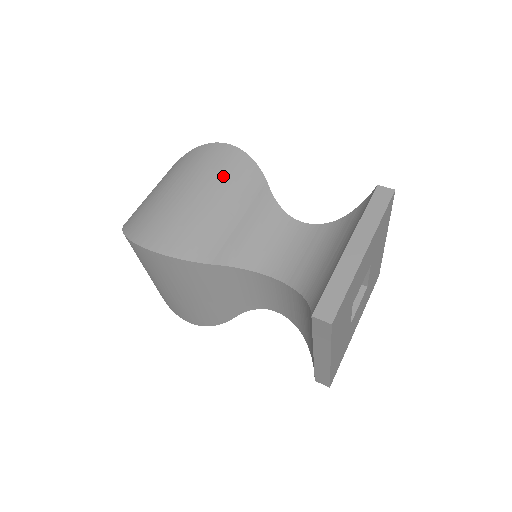
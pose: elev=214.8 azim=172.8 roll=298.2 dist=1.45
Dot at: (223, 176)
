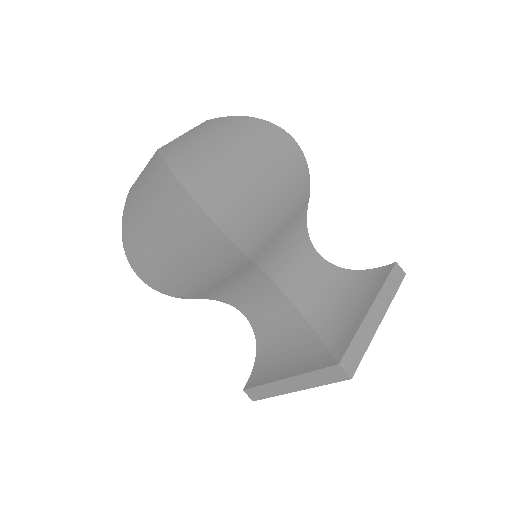
Dot at: (285, 172)
